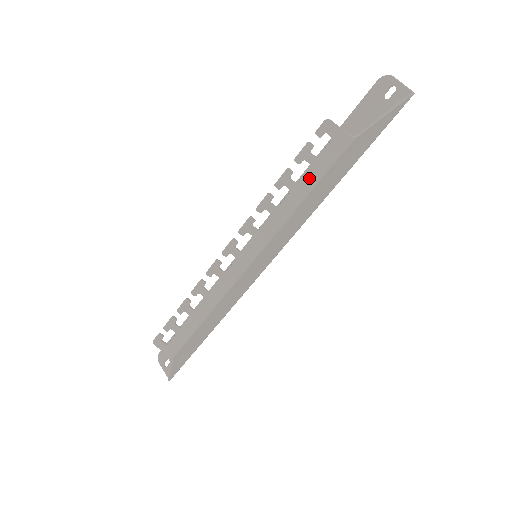
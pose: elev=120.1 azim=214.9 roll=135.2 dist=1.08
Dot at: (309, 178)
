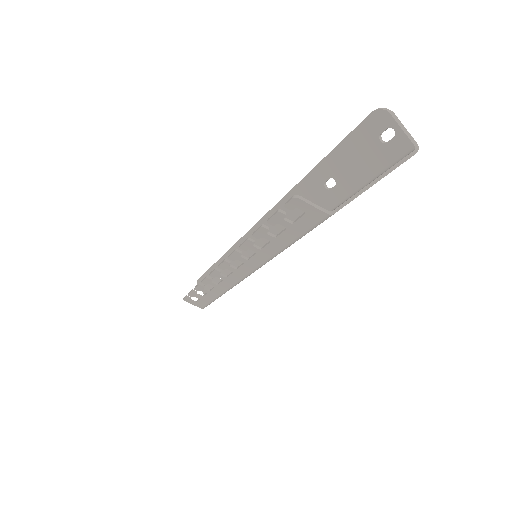
Dot at: (288, 236)
